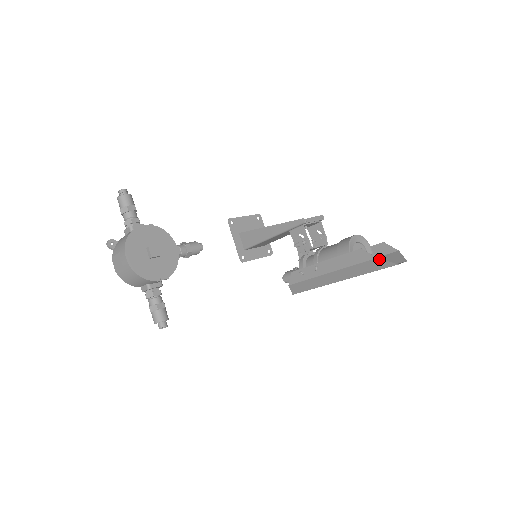
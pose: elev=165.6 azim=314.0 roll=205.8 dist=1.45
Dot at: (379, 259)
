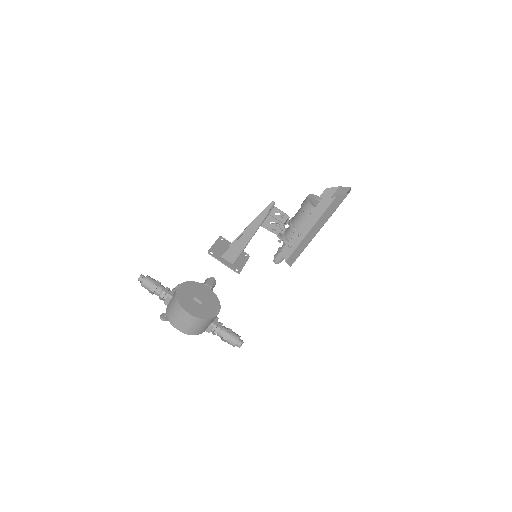
Dot at: (337, 197)
